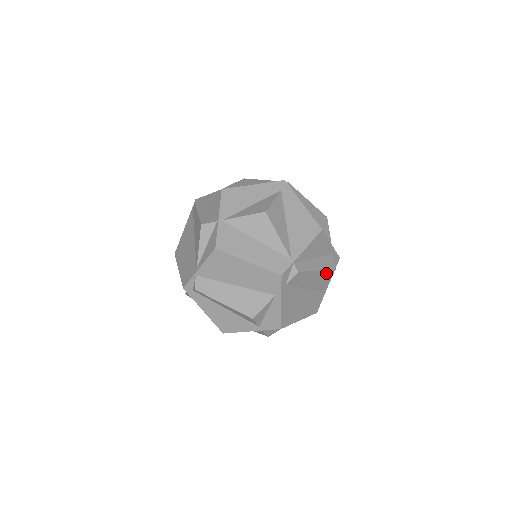
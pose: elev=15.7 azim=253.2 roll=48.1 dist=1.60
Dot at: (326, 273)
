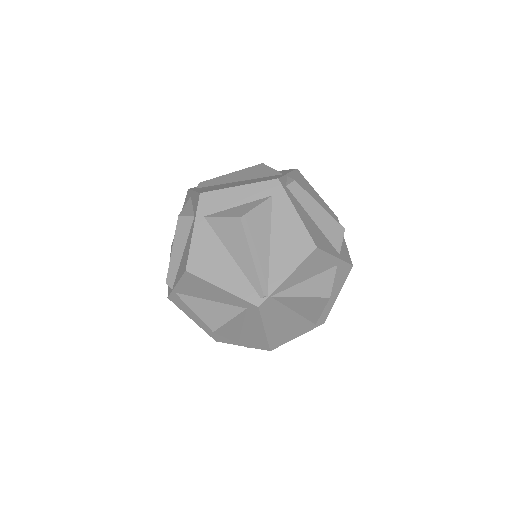
Dot at: occluded
